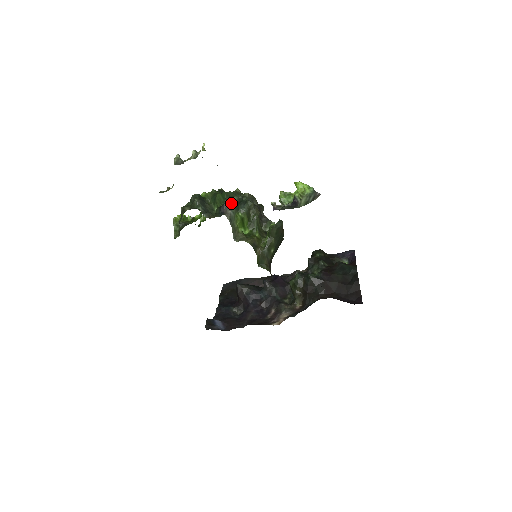
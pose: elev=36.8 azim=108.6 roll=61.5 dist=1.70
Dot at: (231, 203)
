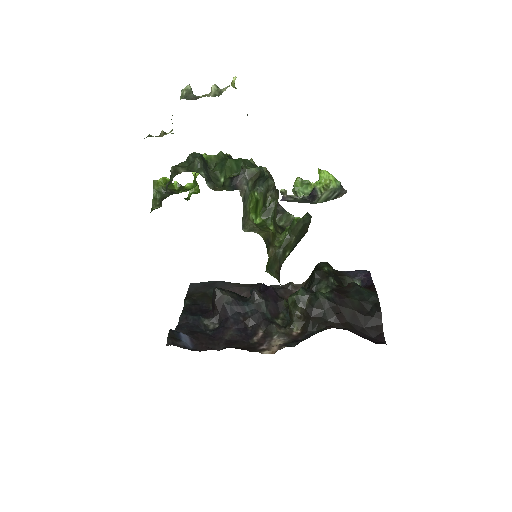
Dot at: (249, 175)
